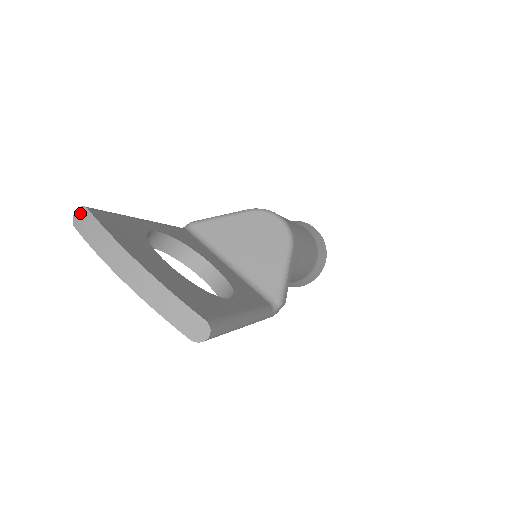
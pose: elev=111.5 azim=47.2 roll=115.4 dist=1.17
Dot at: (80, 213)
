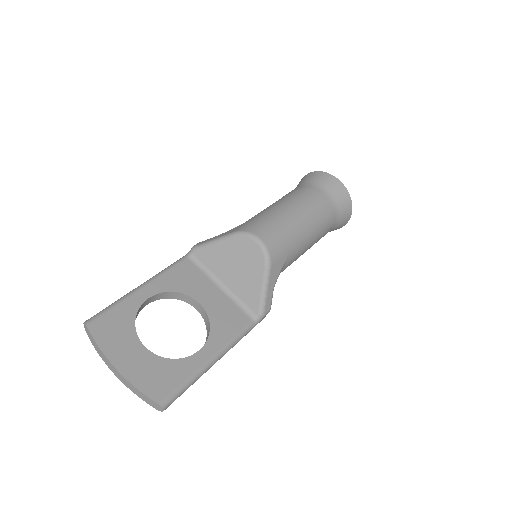
Dot at: (85, 326)
